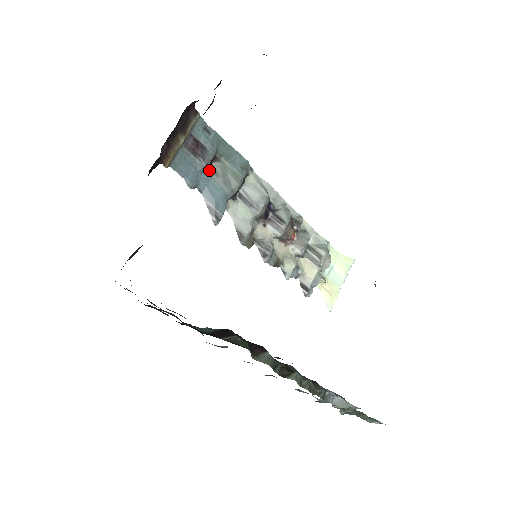
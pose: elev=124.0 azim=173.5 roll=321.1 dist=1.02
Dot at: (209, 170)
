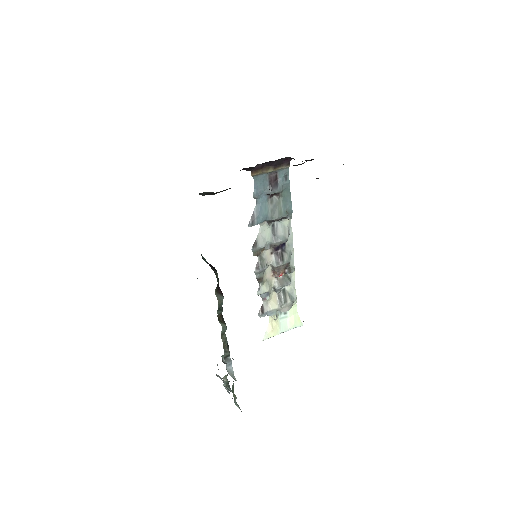
Dot at: (270, 197)
